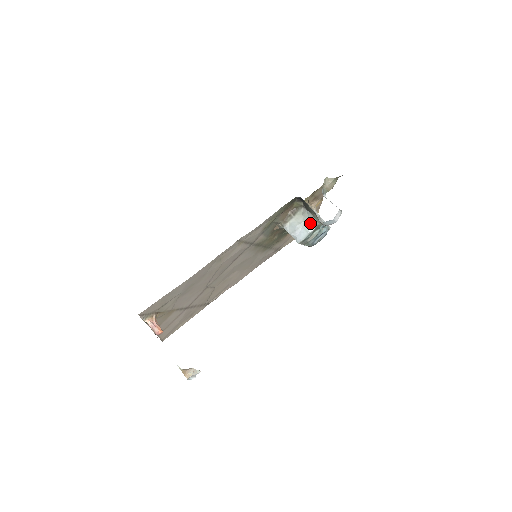
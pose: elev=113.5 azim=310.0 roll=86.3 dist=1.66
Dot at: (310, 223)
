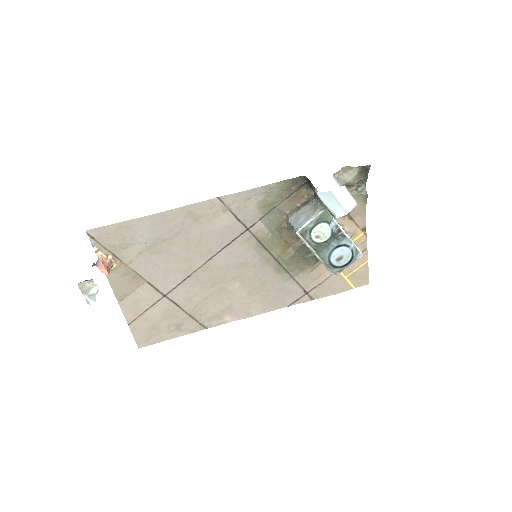
Dot at: (314, 210)
